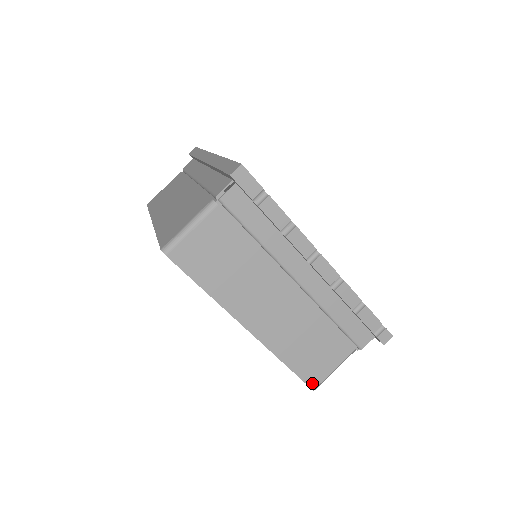
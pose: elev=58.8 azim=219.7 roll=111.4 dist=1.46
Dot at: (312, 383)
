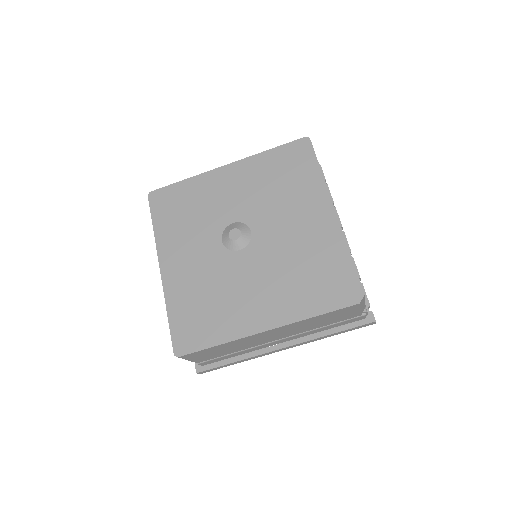
Dot at: (362, 289)
